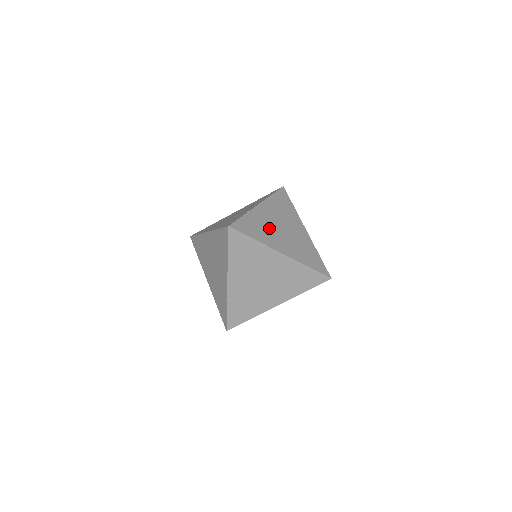
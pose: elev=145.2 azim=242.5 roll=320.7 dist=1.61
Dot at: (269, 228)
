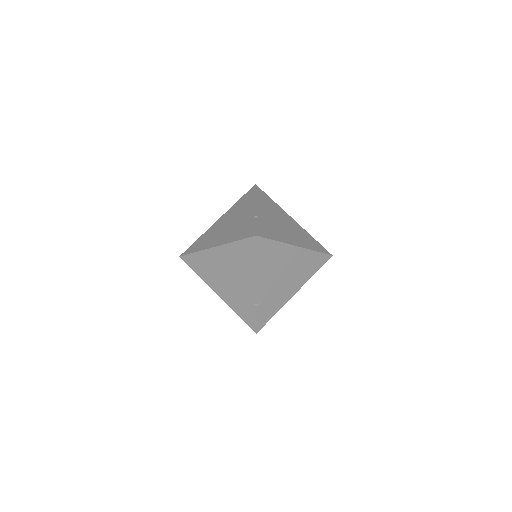
Dot at: (276, 293)
